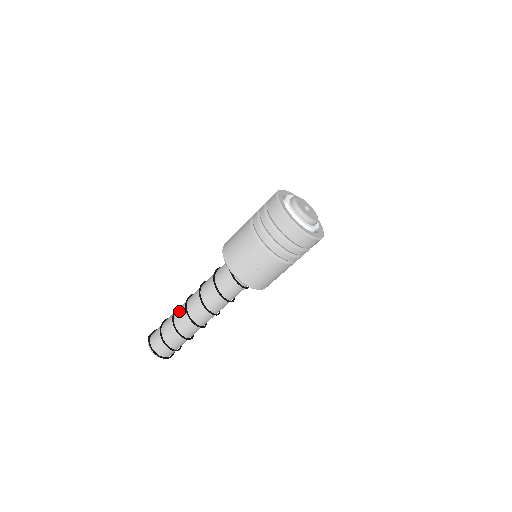
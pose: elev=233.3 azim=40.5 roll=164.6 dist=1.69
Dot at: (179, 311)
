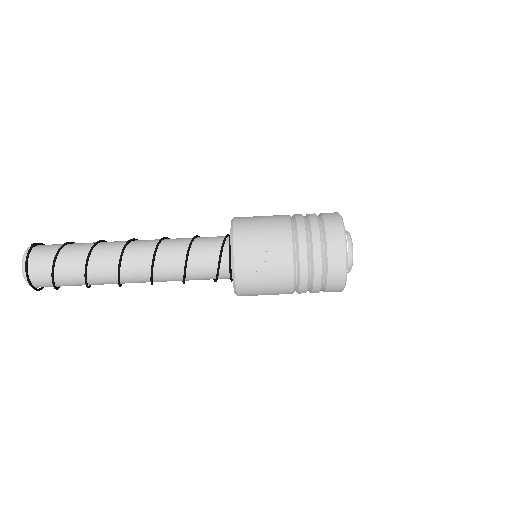
Dot at: (111, 243)
